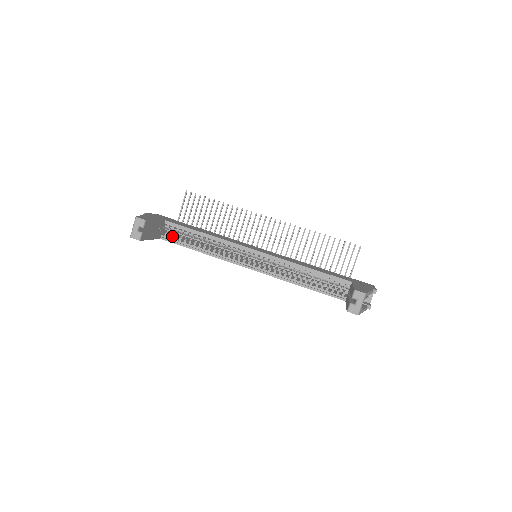
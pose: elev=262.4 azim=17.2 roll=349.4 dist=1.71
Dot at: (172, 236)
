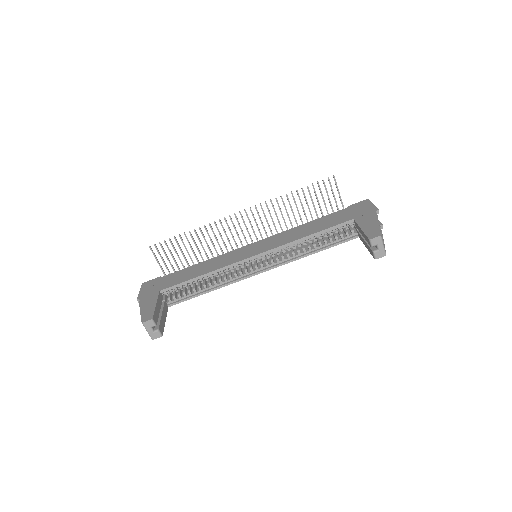
Dot at: (175, 297)
